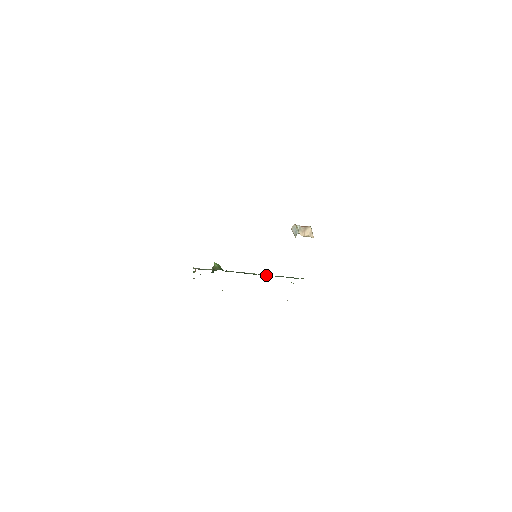
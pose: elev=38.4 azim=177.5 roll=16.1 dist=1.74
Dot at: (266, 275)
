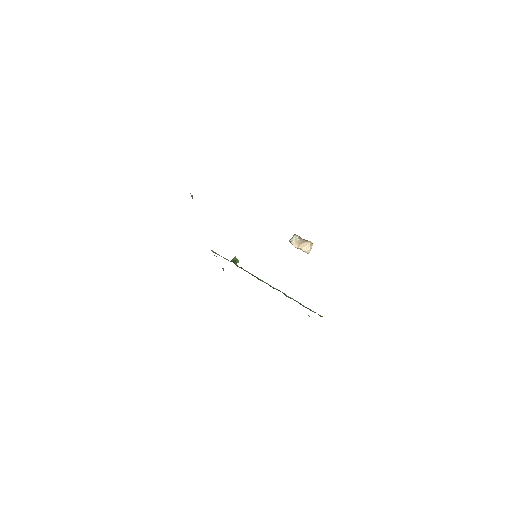
Dot at: (276, 289)
